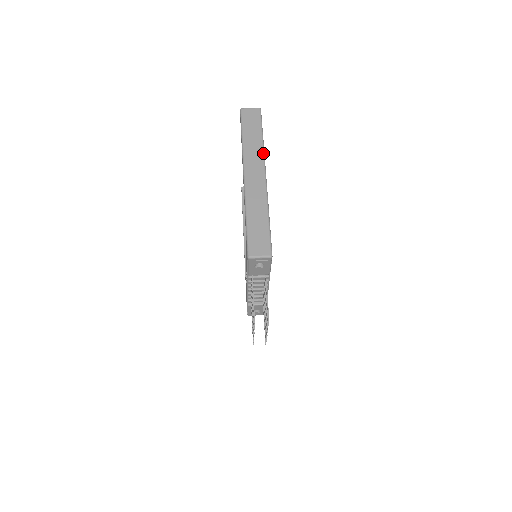
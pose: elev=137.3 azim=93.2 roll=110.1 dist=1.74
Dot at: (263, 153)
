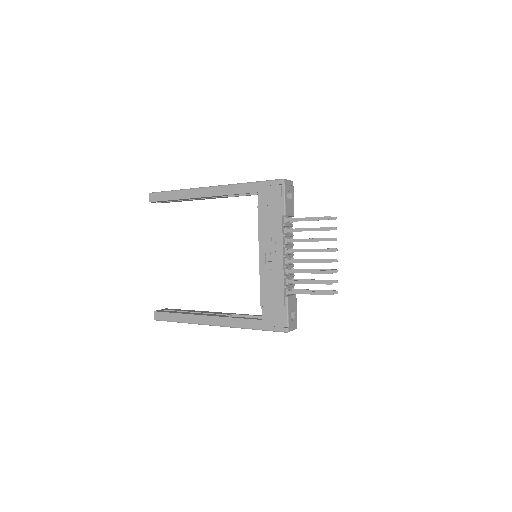
Dot at: occluded
